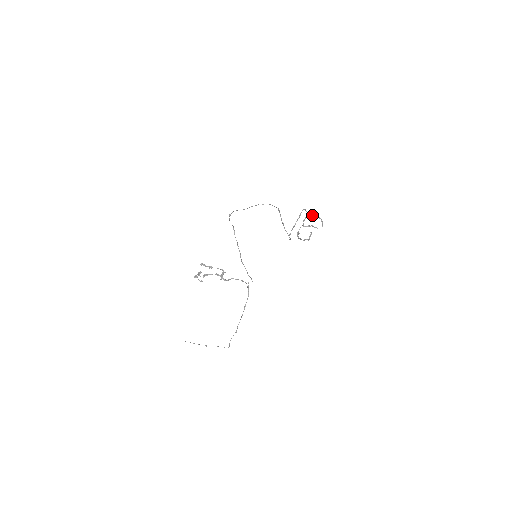
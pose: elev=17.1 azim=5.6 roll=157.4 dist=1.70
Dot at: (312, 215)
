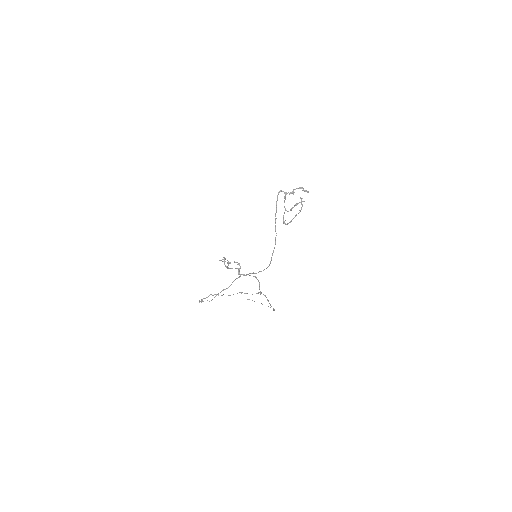
Dot at: occluded
